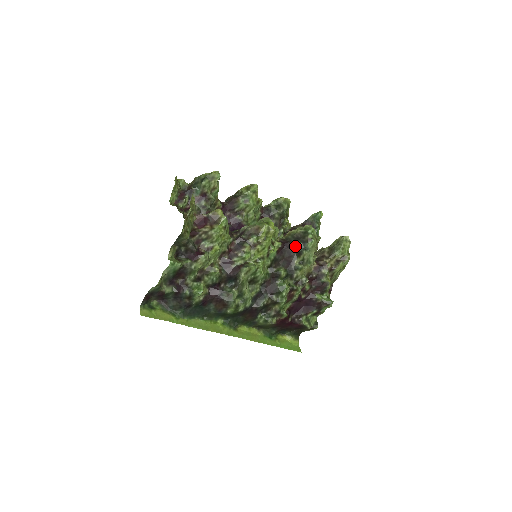
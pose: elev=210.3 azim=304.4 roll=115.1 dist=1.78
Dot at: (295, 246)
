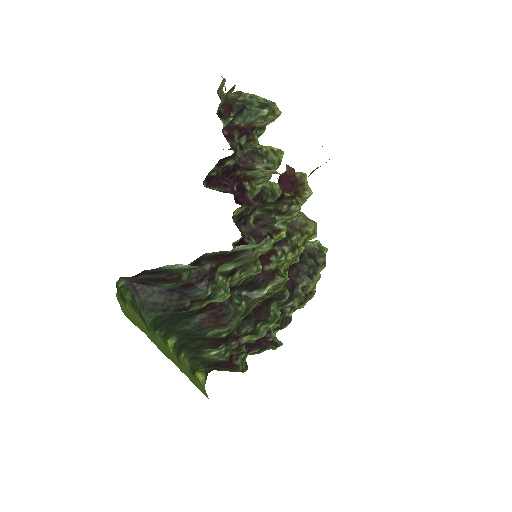
Dot at: (309, 265)
